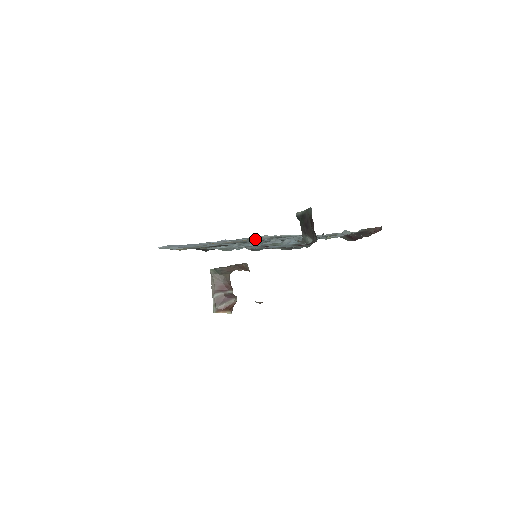
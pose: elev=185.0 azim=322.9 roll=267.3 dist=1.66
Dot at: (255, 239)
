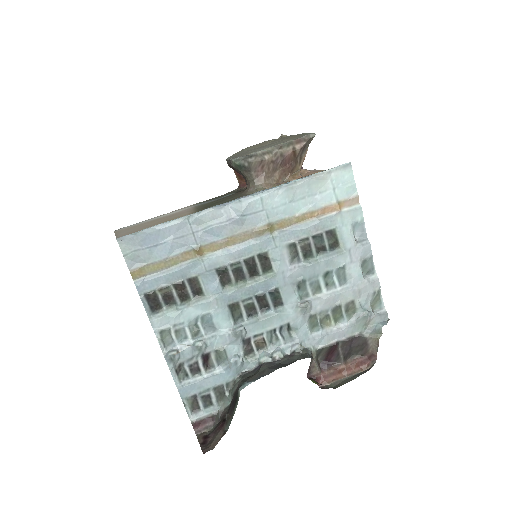
Dot at: (275, 240)
